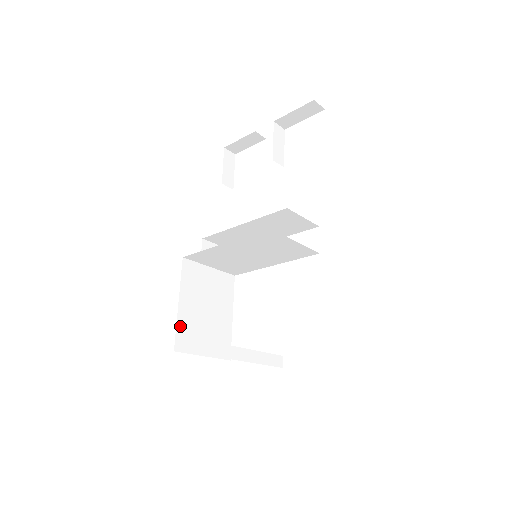
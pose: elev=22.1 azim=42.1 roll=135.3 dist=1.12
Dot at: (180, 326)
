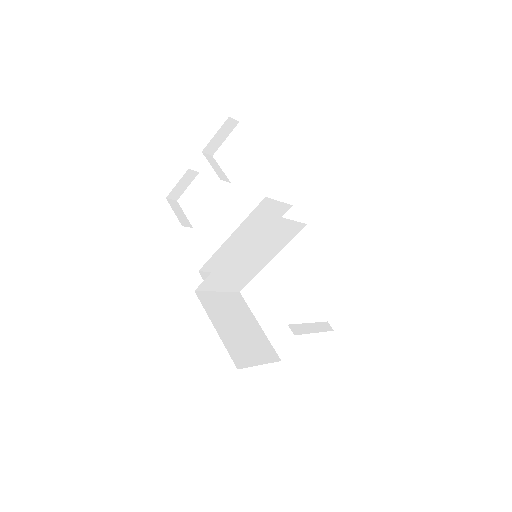
Dot at: (228, 347)
